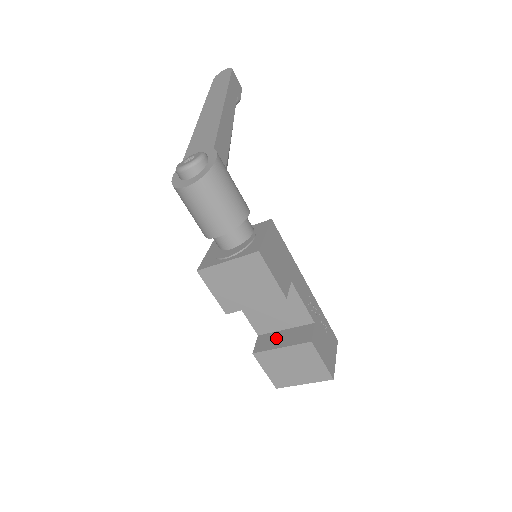
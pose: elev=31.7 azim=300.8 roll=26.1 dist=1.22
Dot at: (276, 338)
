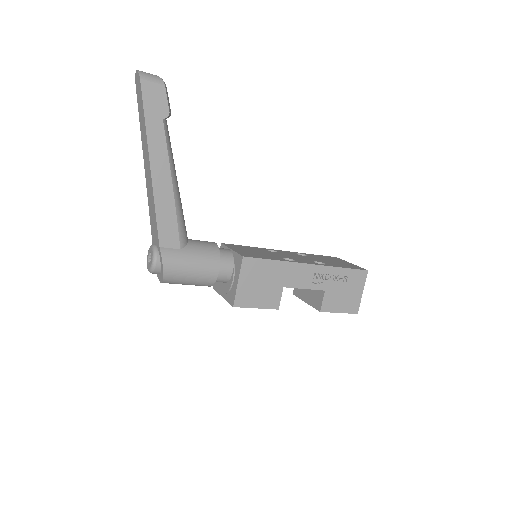
Dot at: (304, 289)
